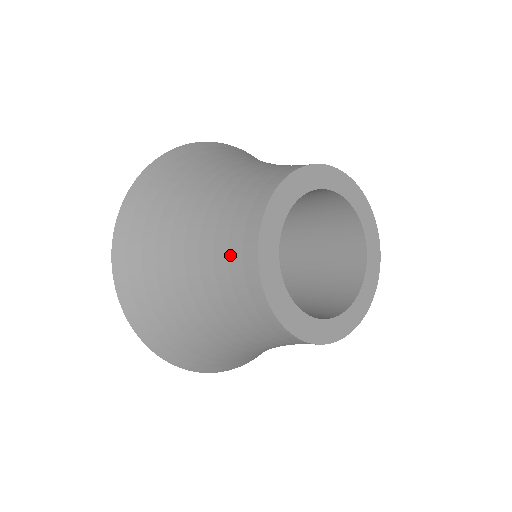
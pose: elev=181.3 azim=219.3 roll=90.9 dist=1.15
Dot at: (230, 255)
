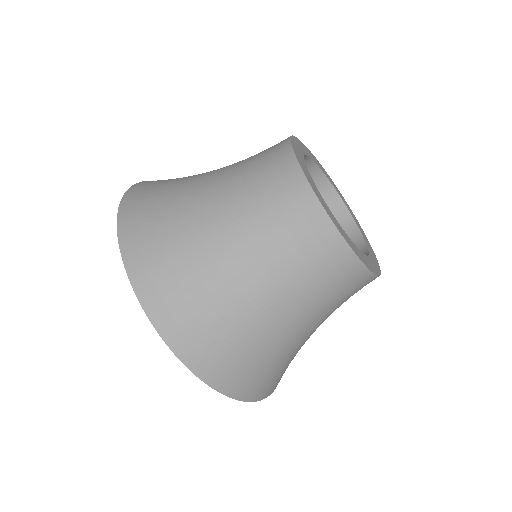
Dot at: occluded
